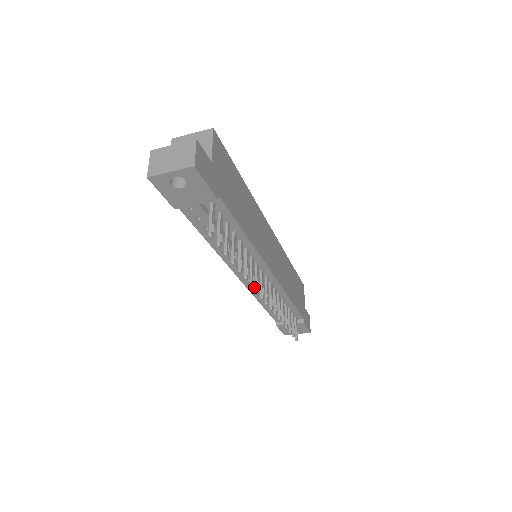
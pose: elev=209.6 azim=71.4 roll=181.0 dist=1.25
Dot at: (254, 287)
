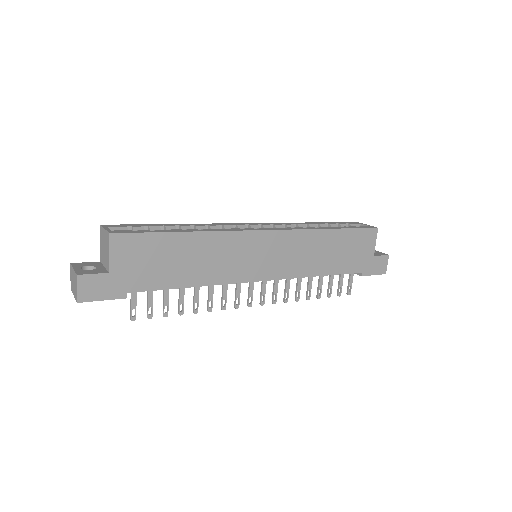
Dot at: occluded
